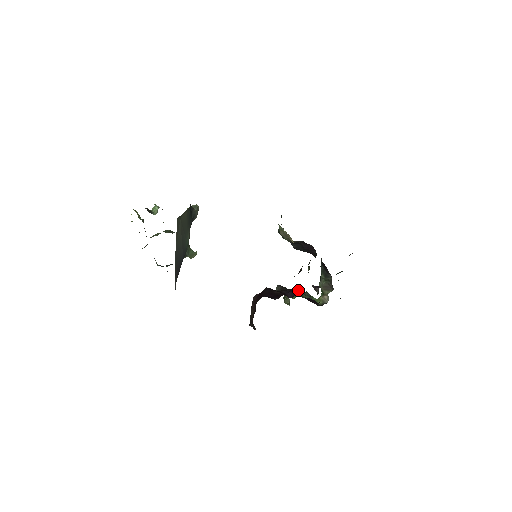
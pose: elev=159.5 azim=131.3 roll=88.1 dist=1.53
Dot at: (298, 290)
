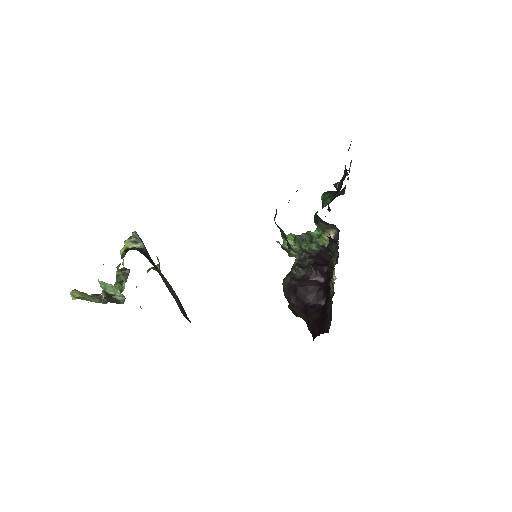
Dot at: occluded
